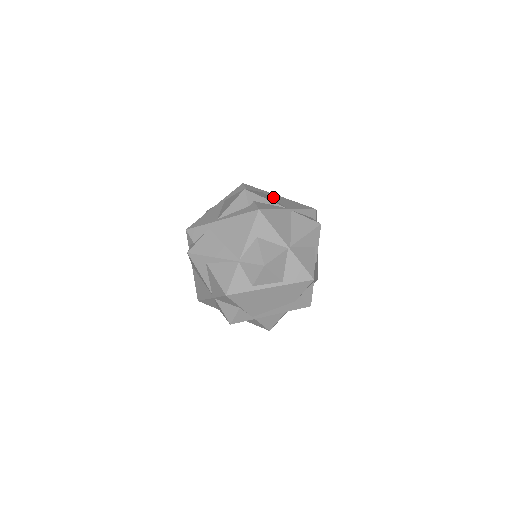
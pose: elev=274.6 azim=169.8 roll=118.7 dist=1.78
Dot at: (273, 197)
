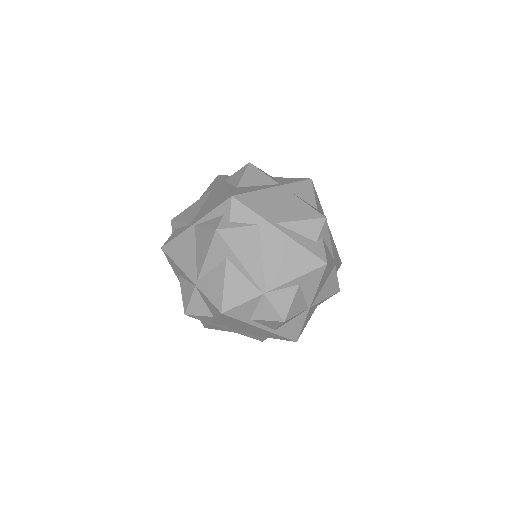
Dot at: occluded
